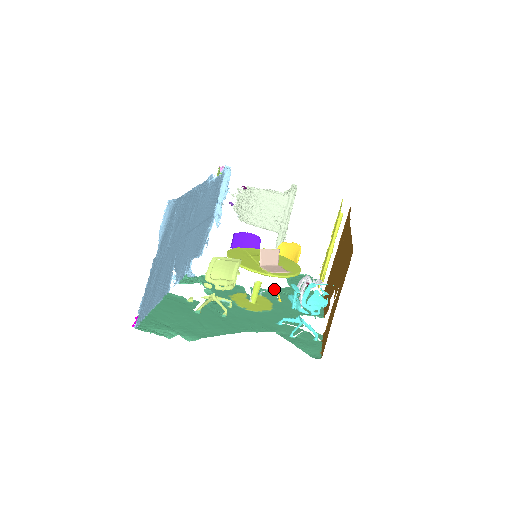
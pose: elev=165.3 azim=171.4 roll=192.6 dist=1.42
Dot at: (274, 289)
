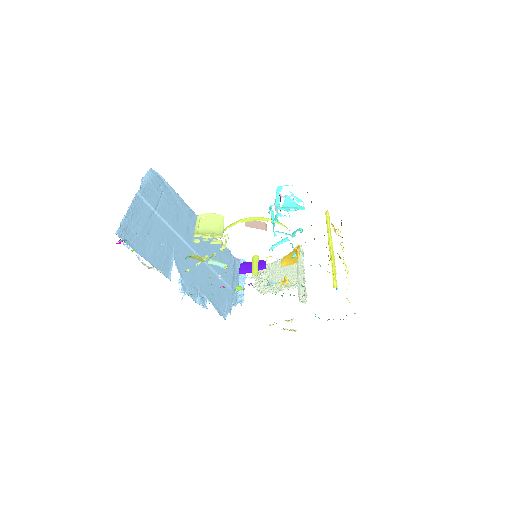
Dot at: (283, 282)
